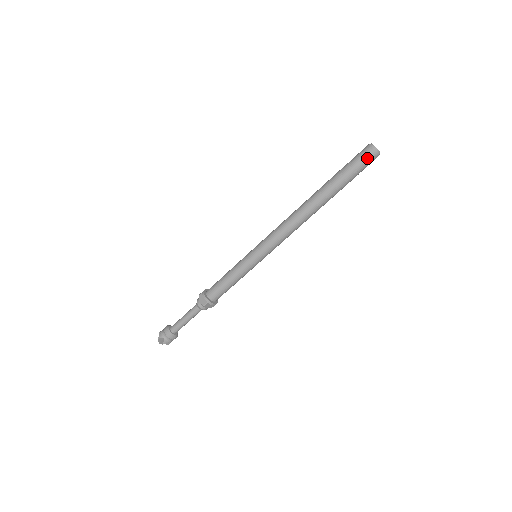
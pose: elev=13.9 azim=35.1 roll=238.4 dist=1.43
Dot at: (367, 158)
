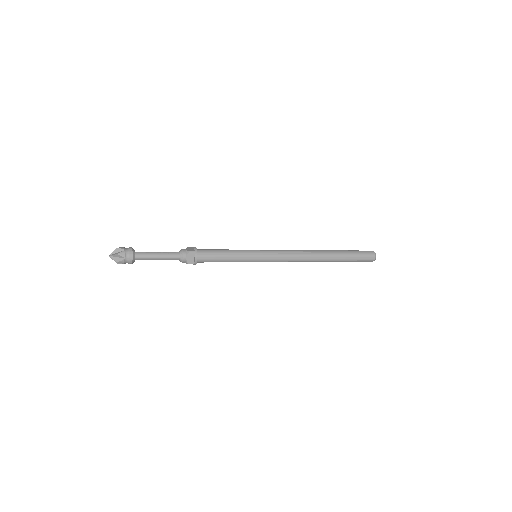
Dot at: (369, 253)
